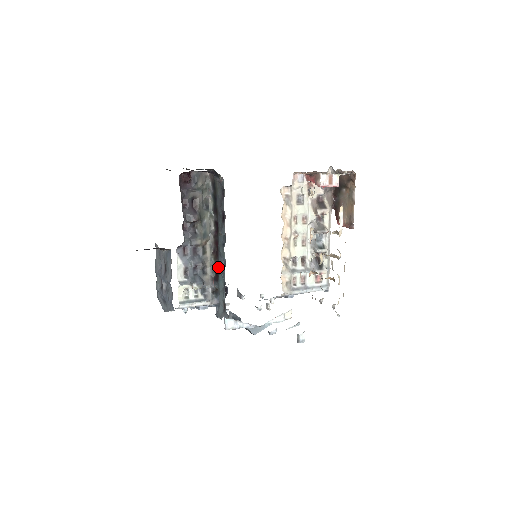
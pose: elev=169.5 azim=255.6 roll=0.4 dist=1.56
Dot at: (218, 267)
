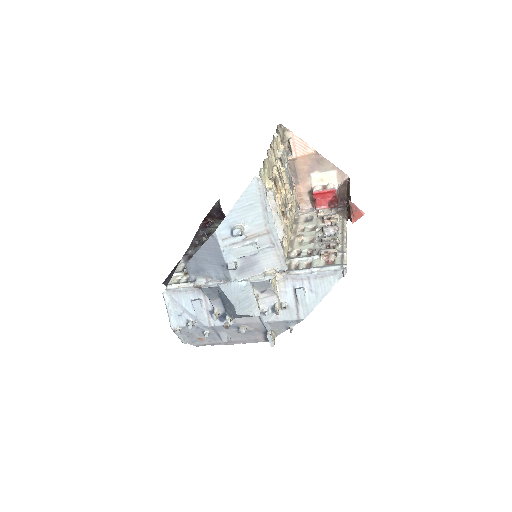
Dot at: occluded
